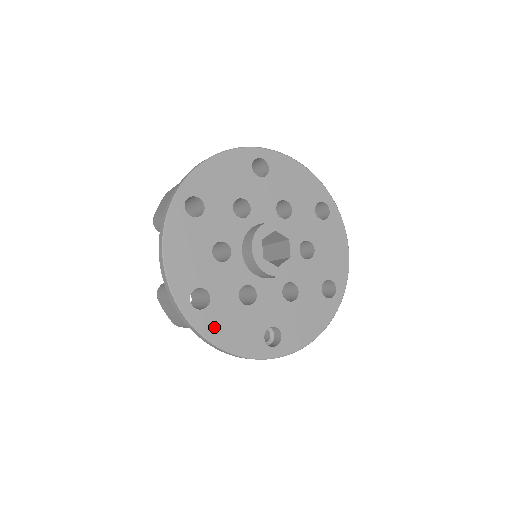
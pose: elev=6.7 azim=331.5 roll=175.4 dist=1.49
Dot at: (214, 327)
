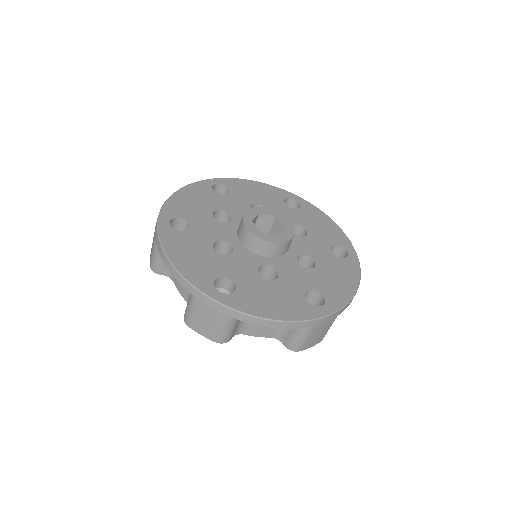
Dot at: (175, 243)
